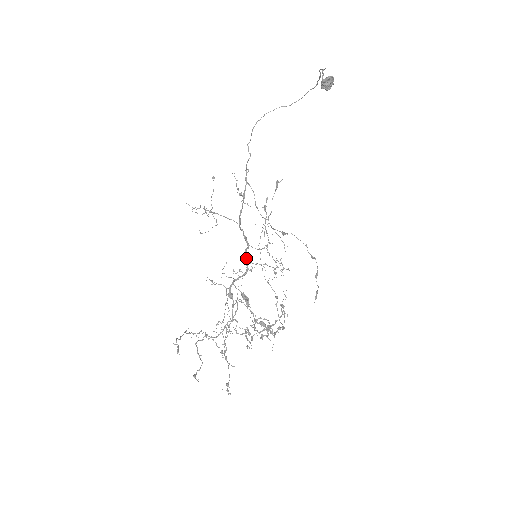
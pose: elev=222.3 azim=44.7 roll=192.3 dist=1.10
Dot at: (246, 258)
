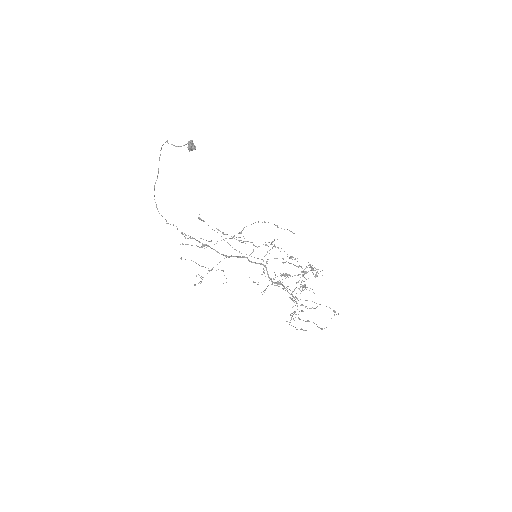
Dot at: (255, 263)
